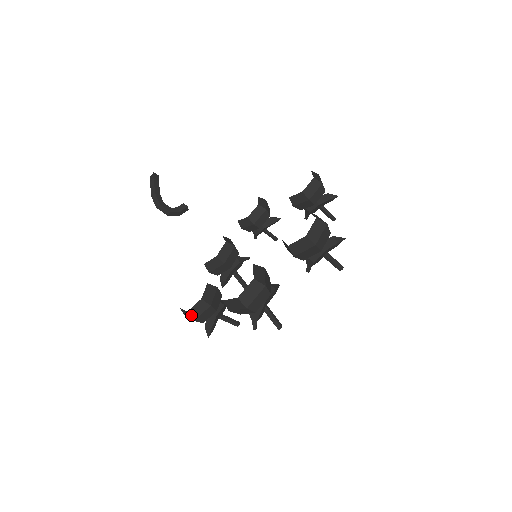
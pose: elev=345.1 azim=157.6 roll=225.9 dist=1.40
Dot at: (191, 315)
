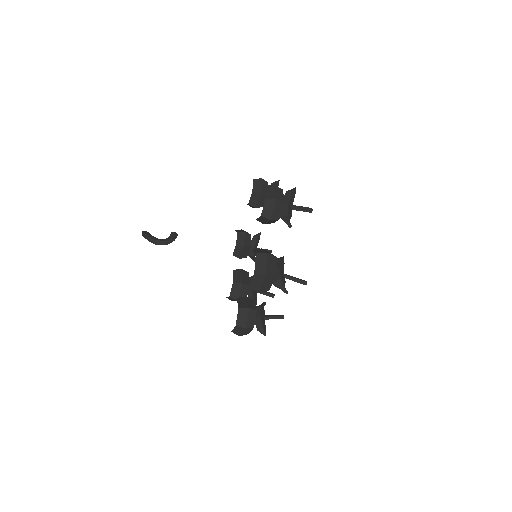
Dot at: (240, 326)
